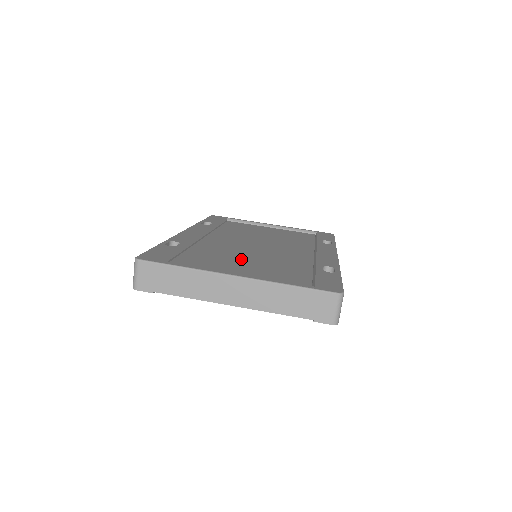
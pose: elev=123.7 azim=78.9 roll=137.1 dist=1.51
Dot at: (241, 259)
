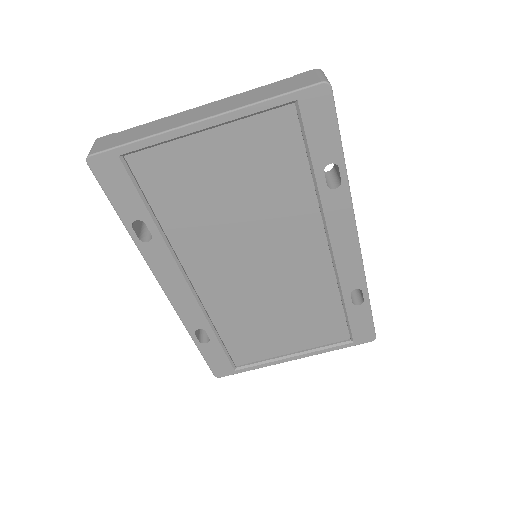
Dot at: (271, 318)
